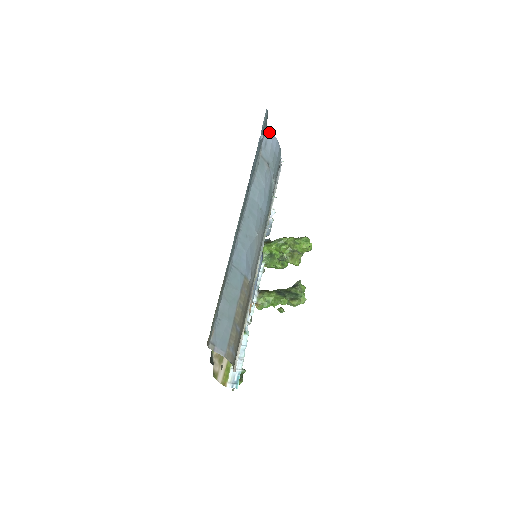
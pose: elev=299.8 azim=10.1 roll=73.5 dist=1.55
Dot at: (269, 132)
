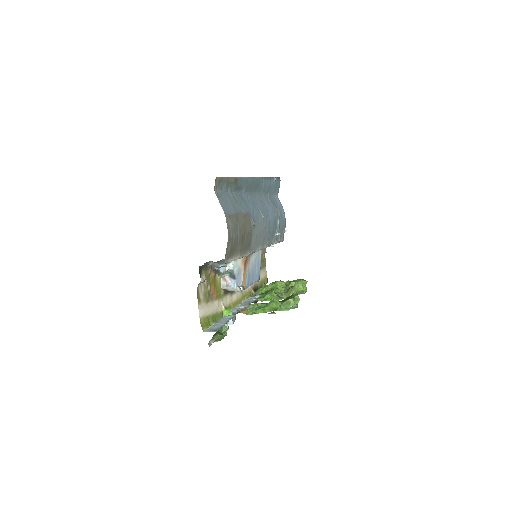
Dot at: (279, 200)
